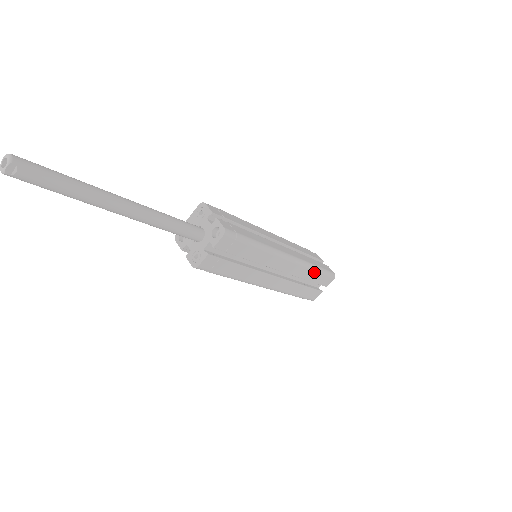
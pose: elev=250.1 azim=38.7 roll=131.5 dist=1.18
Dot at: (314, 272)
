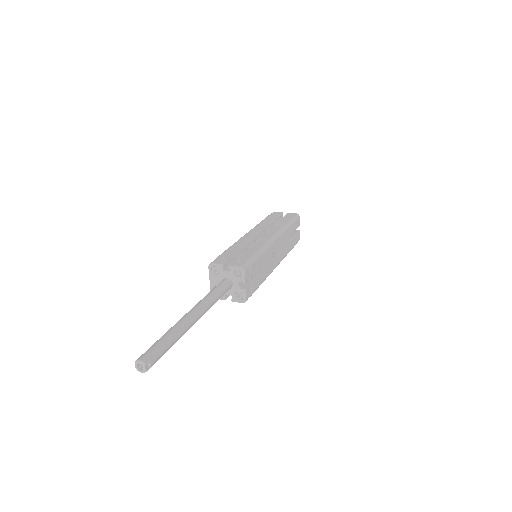
Dot at: (290, 228)
